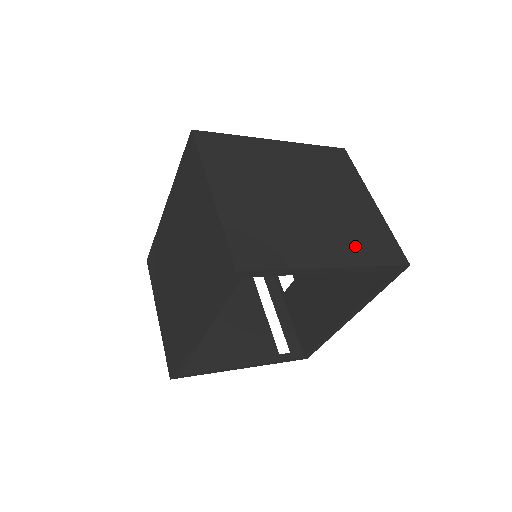
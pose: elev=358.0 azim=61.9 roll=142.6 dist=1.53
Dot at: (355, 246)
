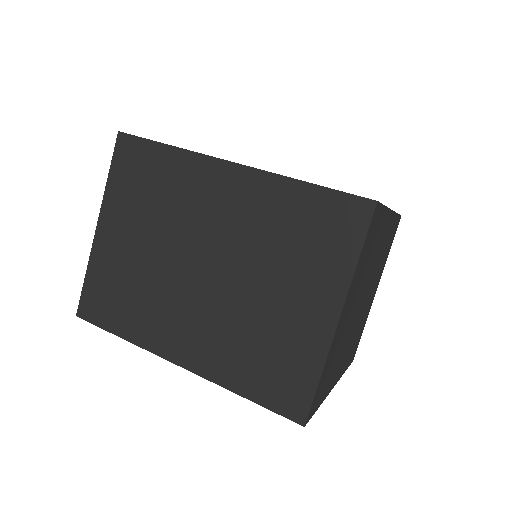
Dot at: (350, 353)
